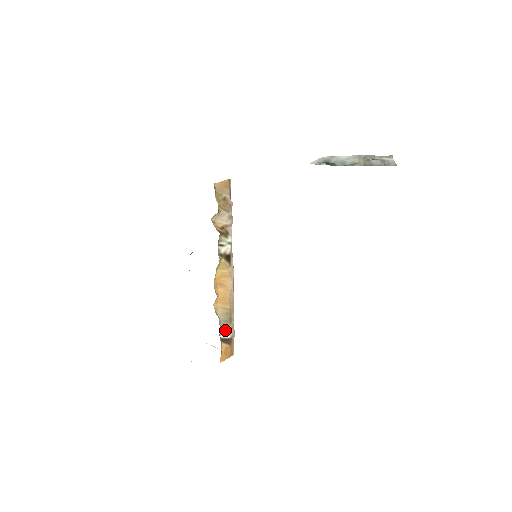
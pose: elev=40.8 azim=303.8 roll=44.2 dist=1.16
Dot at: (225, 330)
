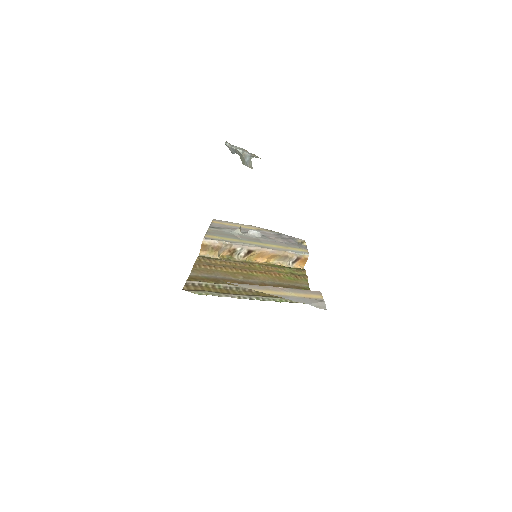
Dot at: (290, 259)
